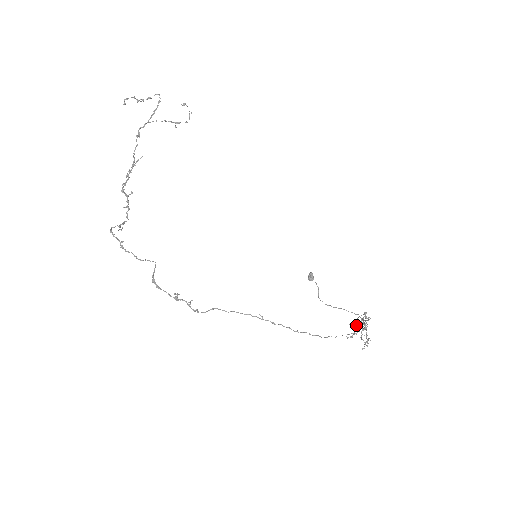
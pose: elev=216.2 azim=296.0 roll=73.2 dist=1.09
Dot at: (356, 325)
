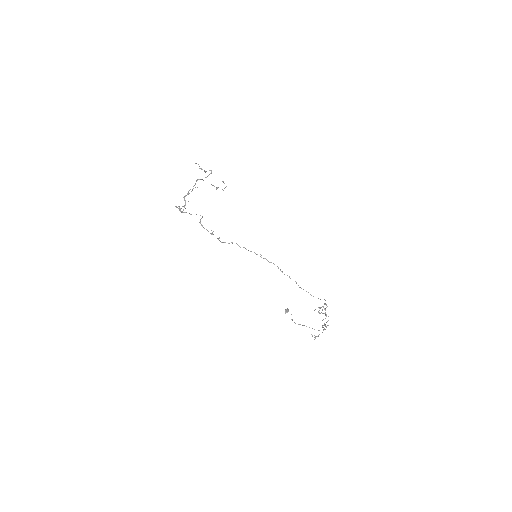
Dot at: occluded
